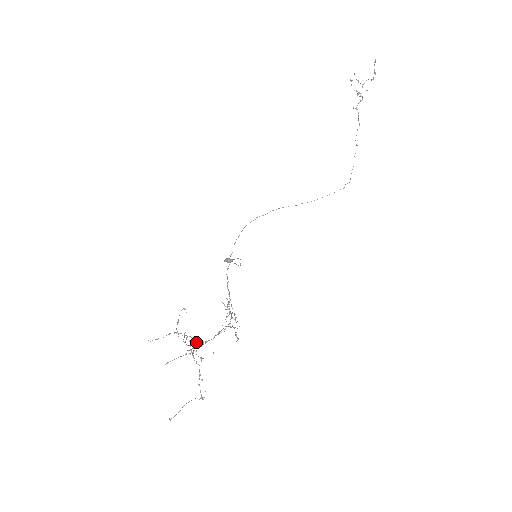
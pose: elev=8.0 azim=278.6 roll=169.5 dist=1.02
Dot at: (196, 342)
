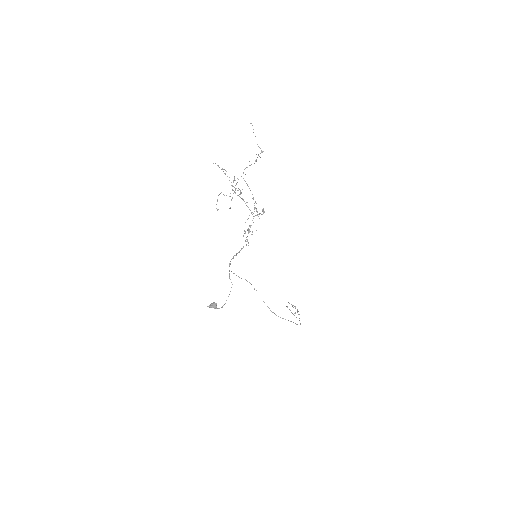
Dot at: occluded
